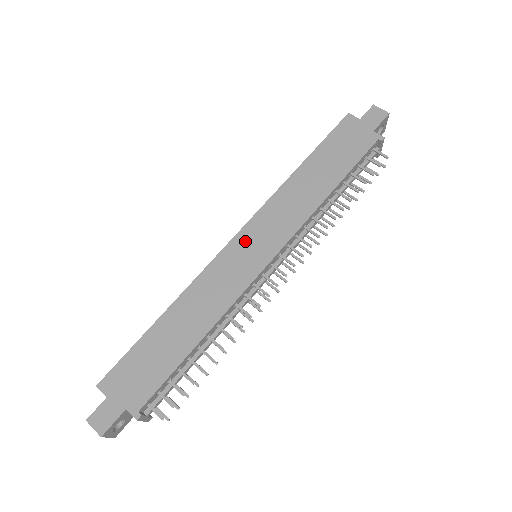
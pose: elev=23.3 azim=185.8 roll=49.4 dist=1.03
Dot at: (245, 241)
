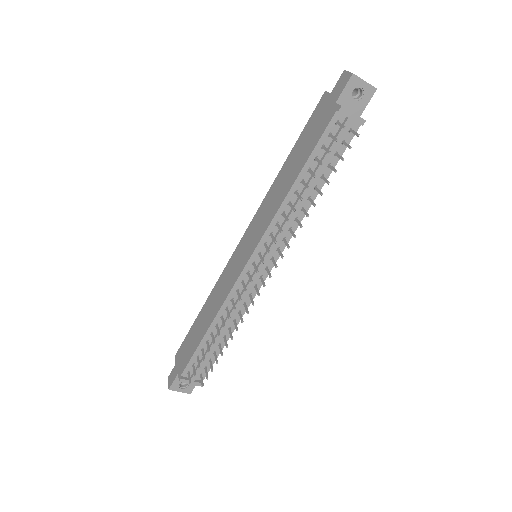
Dot at: (242, 245)
